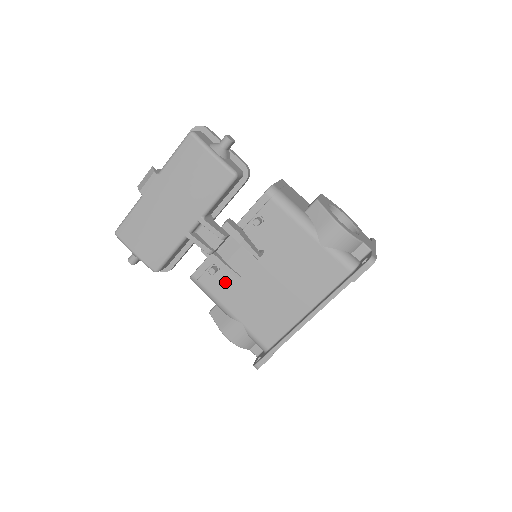
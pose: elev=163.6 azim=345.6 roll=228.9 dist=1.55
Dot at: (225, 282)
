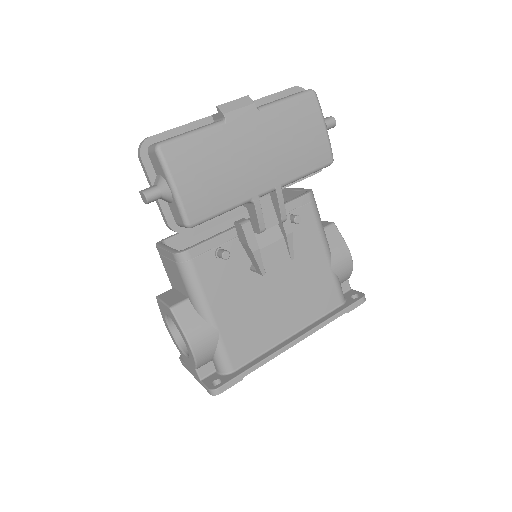
Dot at: (224, 274)
